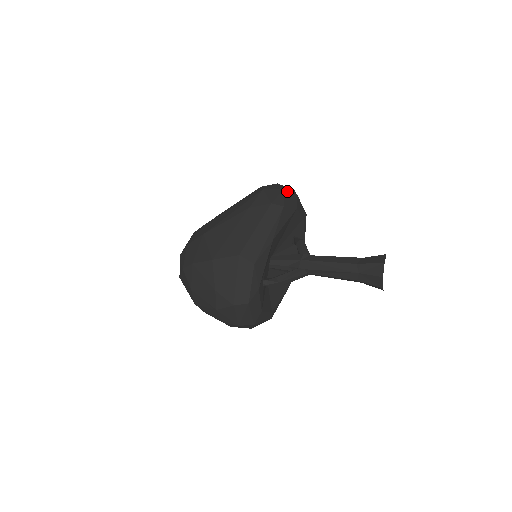
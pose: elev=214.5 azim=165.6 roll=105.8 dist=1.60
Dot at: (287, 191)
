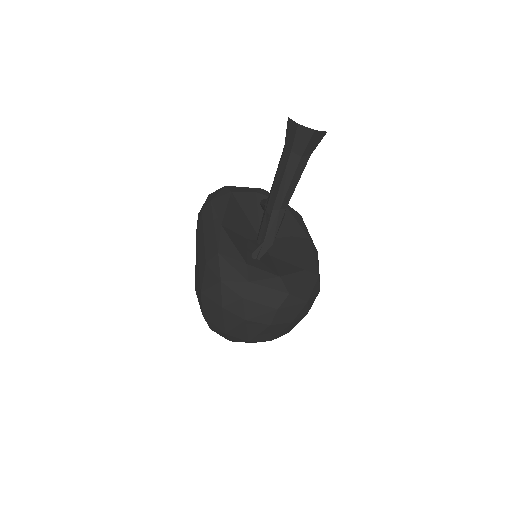
Dot at: (213, 193)
